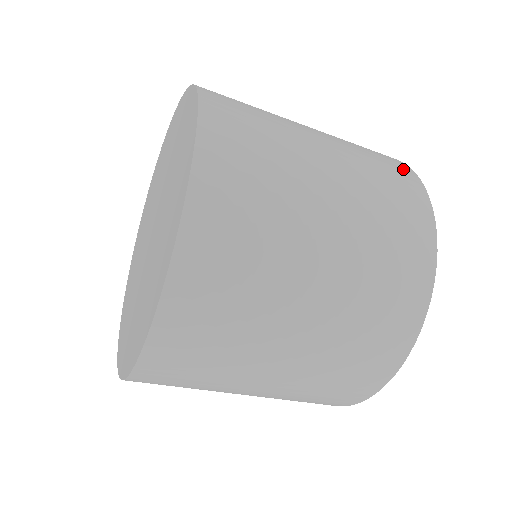
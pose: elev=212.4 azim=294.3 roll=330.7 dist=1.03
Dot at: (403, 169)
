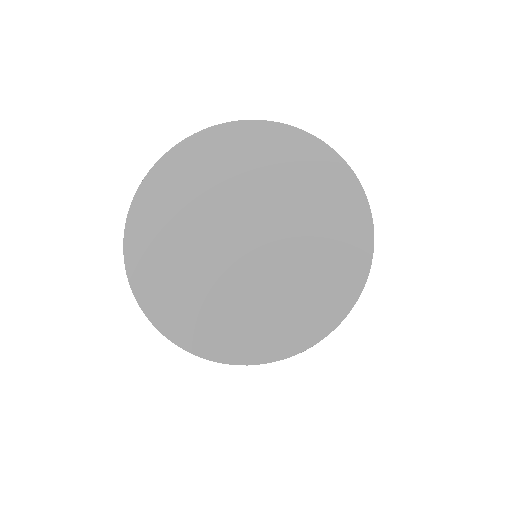
Dot at: occluded
